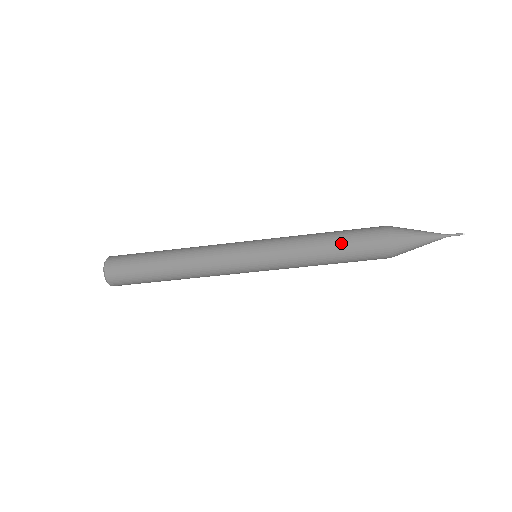
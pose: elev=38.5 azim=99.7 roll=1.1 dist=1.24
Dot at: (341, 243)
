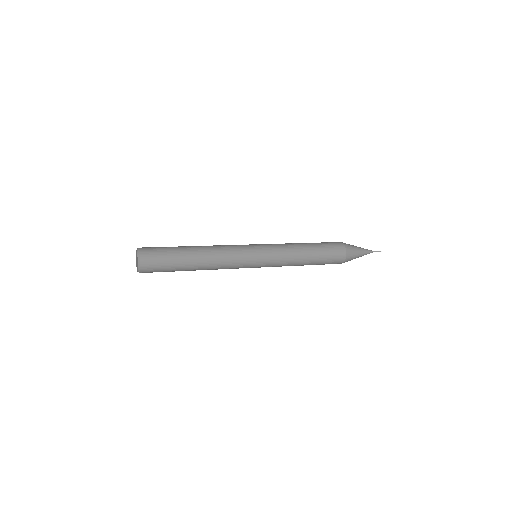
Dot at: (316, 262)
